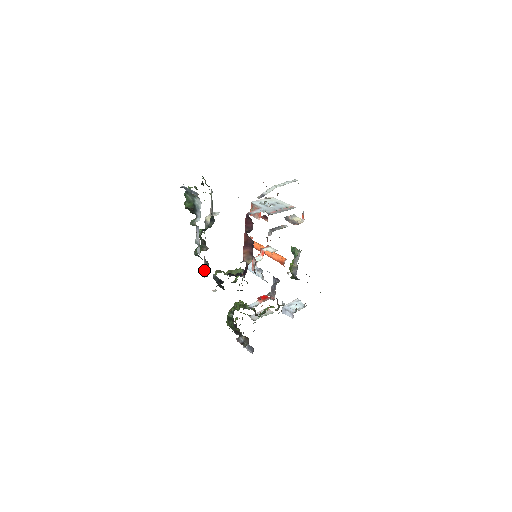
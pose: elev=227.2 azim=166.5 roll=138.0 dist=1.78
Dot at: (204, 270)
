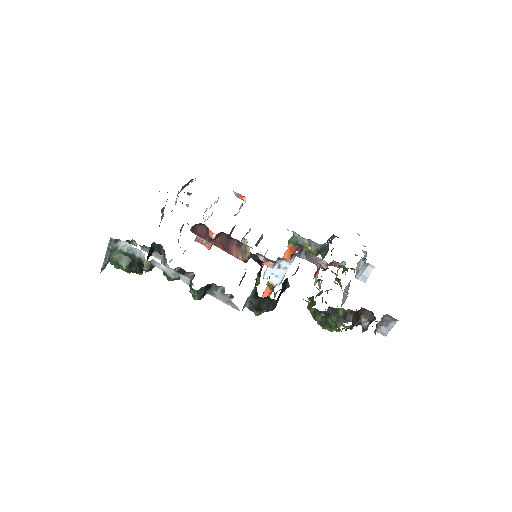
Dot at: occluded
